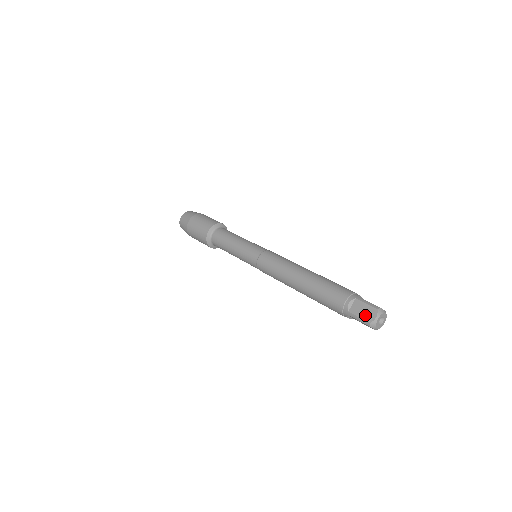
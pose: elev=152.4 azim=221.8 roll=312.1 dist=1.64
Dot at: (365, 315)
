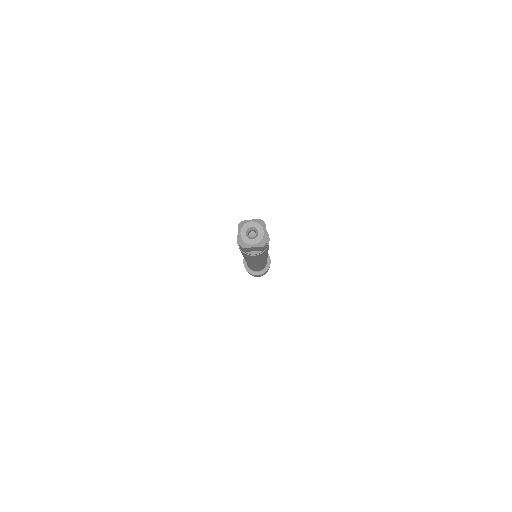
Dot at: occluded
